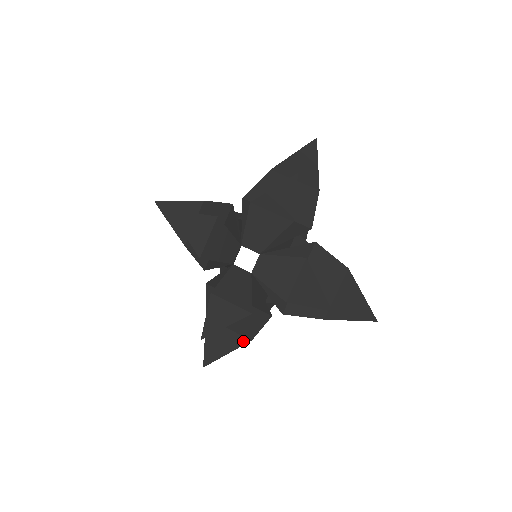
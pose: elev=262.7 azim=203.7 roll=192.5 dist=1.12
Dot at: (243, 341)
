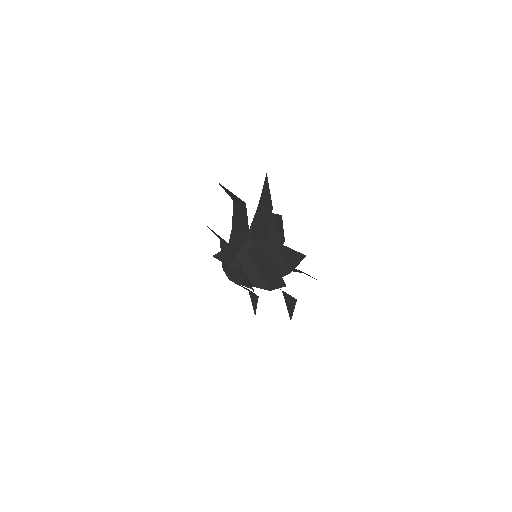
Dot at: (295, 301)
